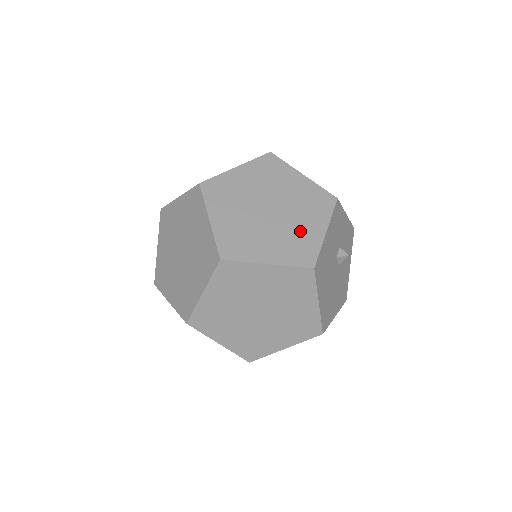
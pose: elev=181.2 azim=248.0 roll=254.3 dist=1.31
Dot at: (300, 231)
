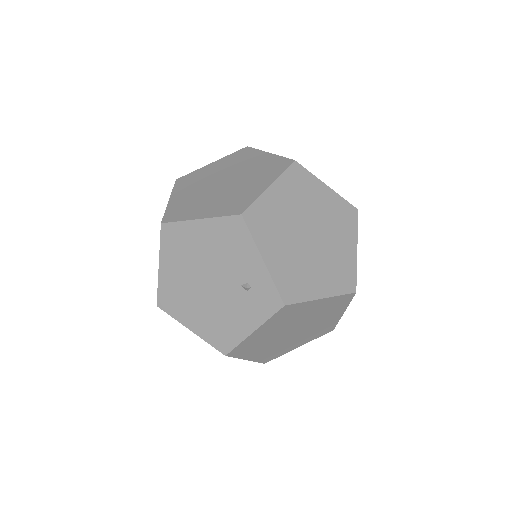
Dot at: (322, 325)
